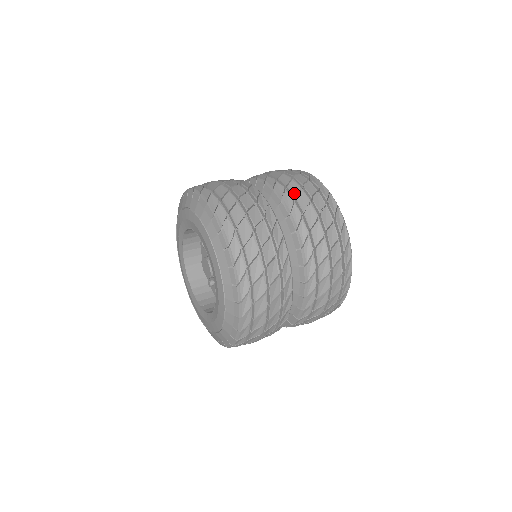
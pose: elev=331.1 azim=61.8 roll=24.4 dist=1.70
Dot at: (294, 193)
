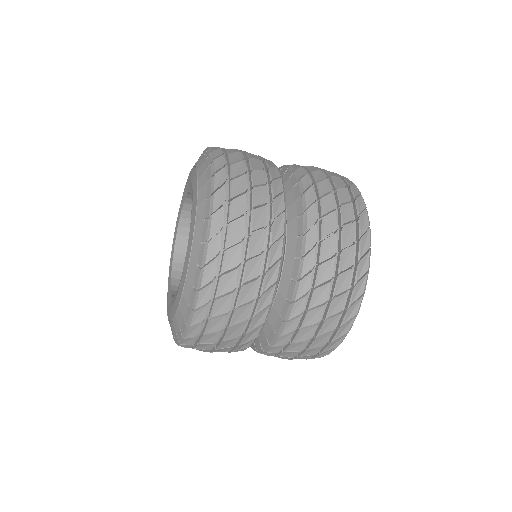
Dot at: occluded
